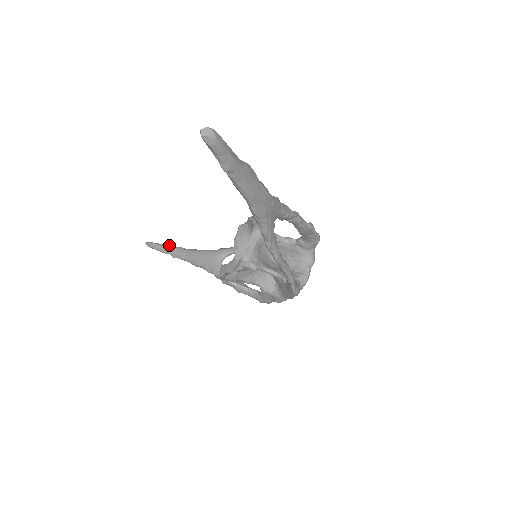
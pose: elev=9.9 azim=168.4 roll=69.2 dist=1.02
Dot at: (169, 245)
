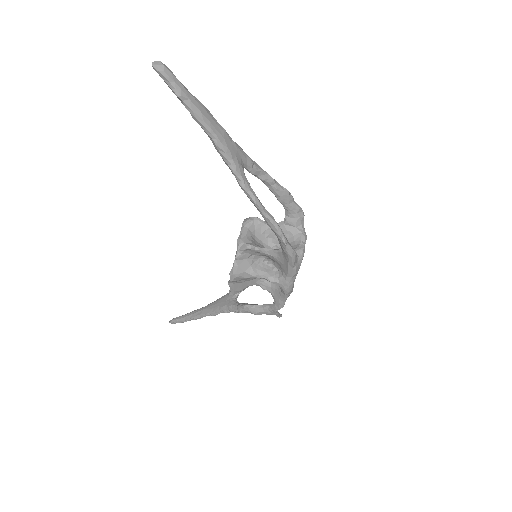
Dot at: occluded
